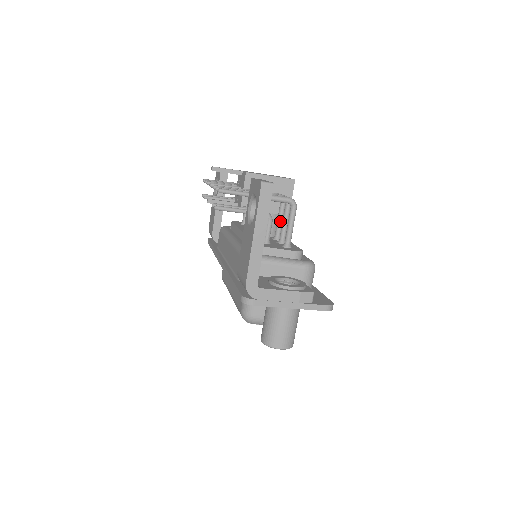
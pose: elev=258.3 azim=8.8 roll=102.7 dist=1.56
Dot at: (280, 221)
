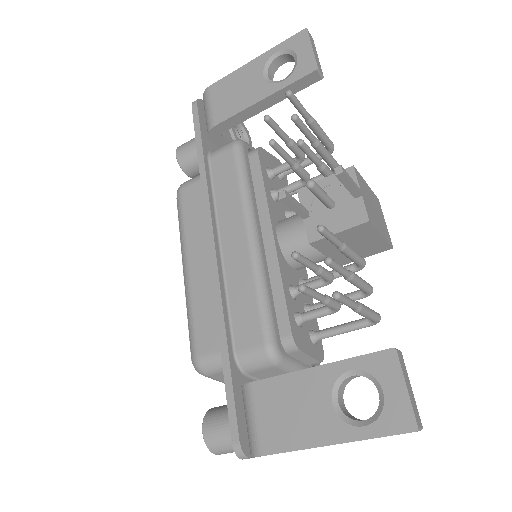
Dot at: occluded
